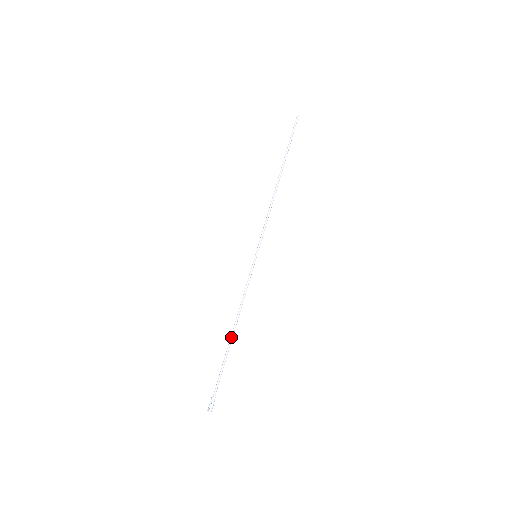
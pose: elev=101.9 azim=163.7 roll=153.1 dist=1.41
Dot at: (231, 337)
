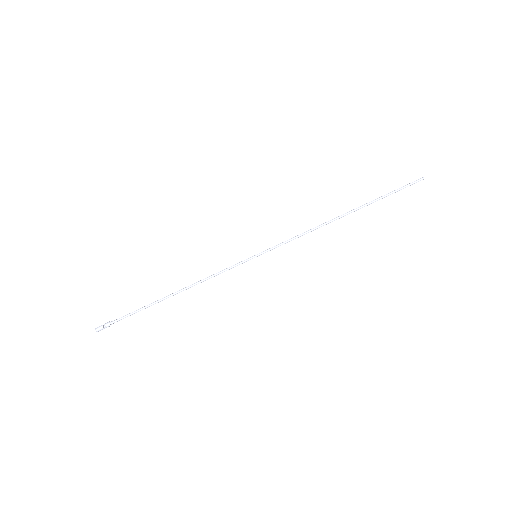
Dot at: (169, 295)
